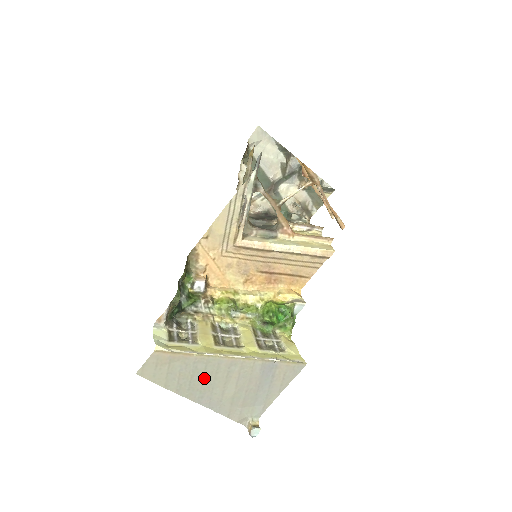
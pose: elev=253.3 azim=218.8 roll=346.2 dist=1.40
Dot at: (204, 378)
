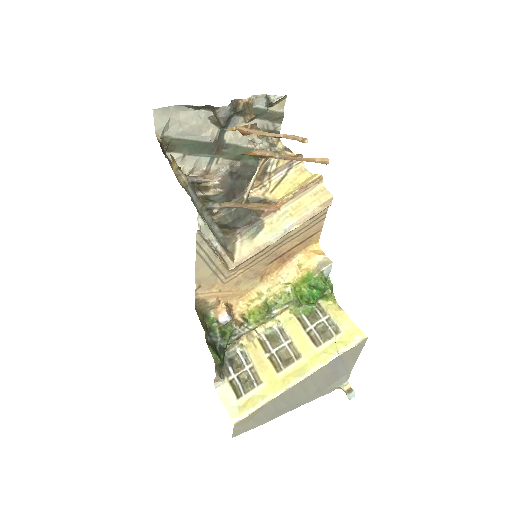
Dot at: (286, 402)
